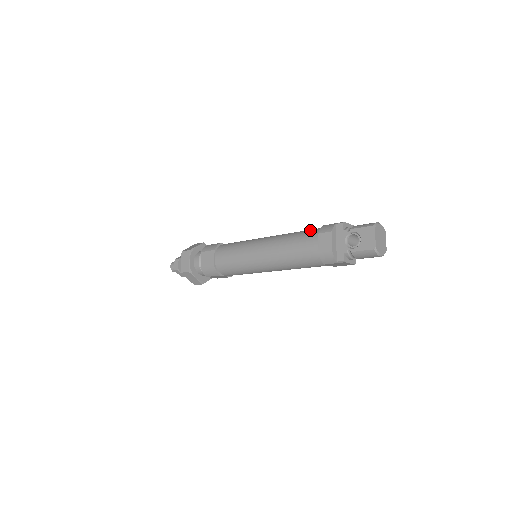
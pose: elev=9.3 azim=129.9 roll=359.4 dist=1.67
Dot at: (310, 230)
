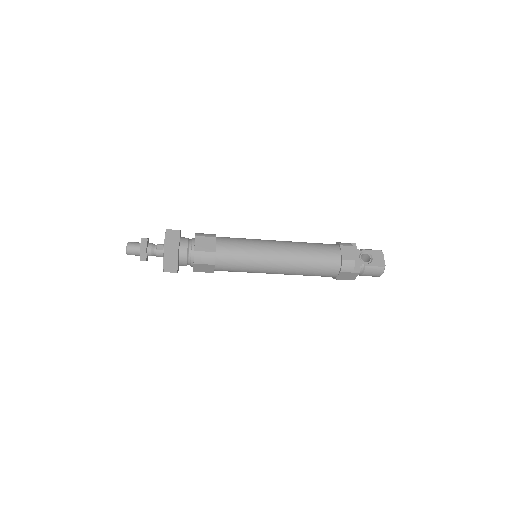
Dot at: occluded
